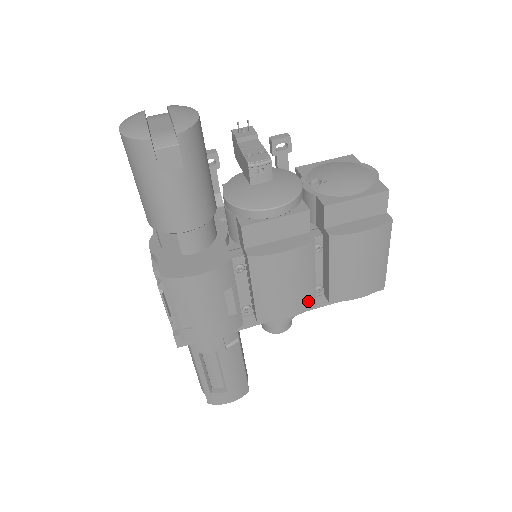
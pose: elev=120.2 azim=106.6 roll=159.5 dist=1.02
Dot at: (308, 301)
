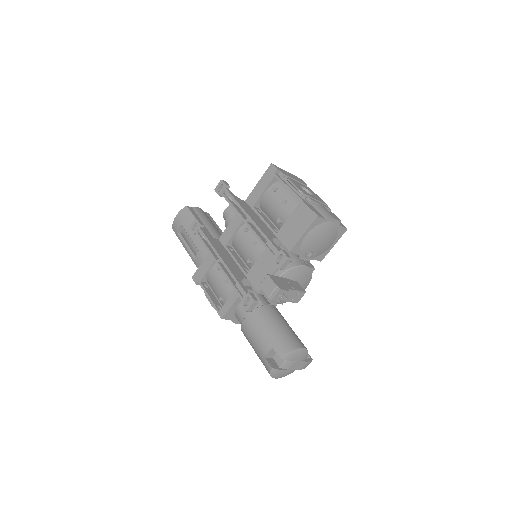
Dot at: occluded
